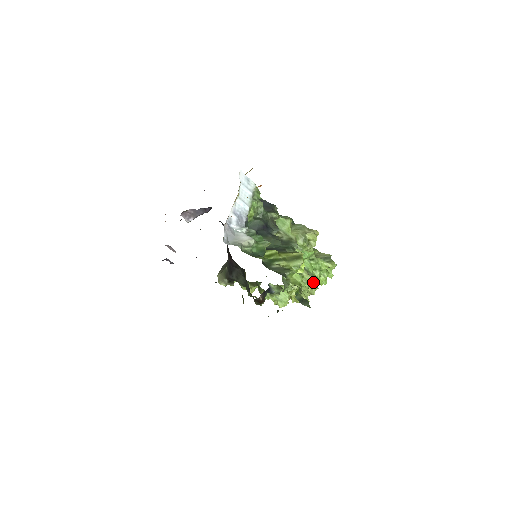
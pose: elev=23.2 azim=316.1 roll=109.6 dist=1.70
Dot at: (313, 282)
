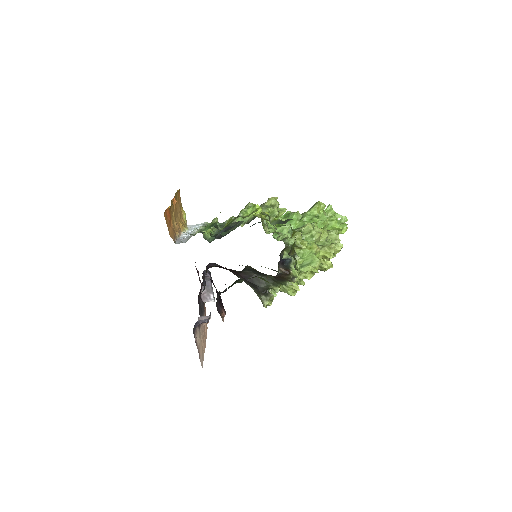
Dot at: (324, 229)
